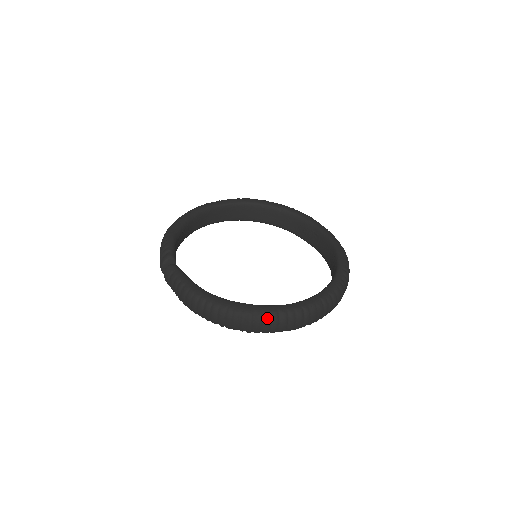
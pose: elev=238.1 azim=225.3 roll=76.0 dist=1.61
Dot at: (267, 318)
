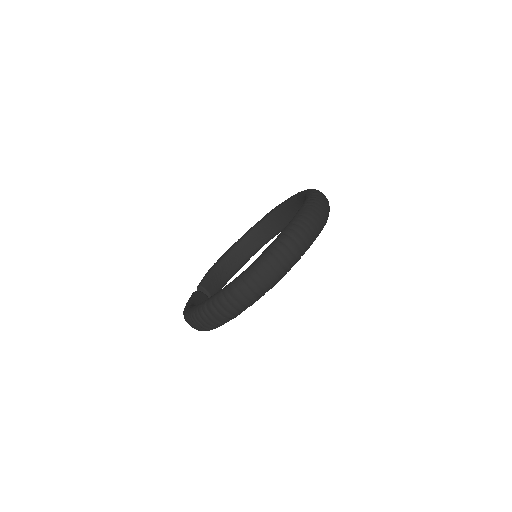
Dot at: (200, 312)
